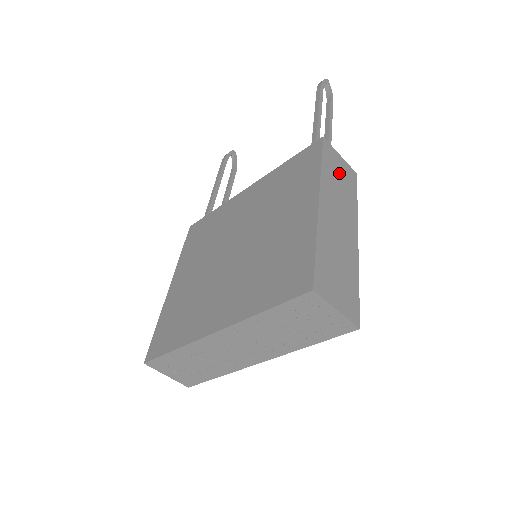
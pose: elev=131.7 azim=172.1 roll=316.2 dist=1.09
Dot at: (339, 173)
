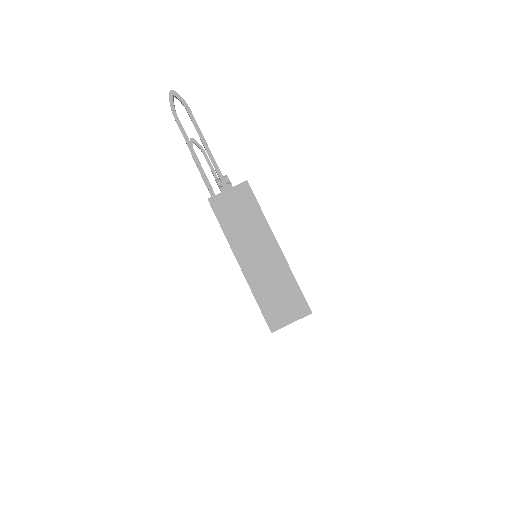
Dot at: (236, 211)
